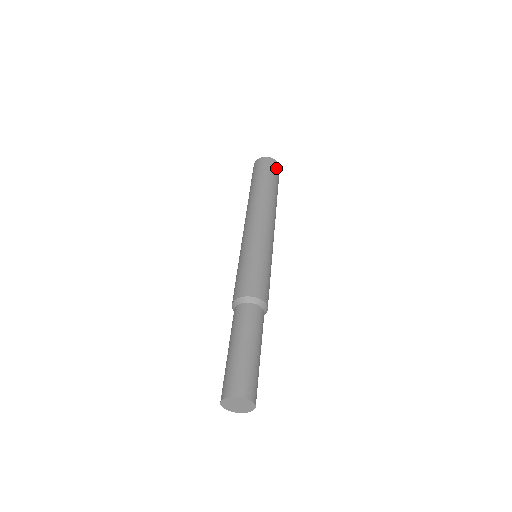
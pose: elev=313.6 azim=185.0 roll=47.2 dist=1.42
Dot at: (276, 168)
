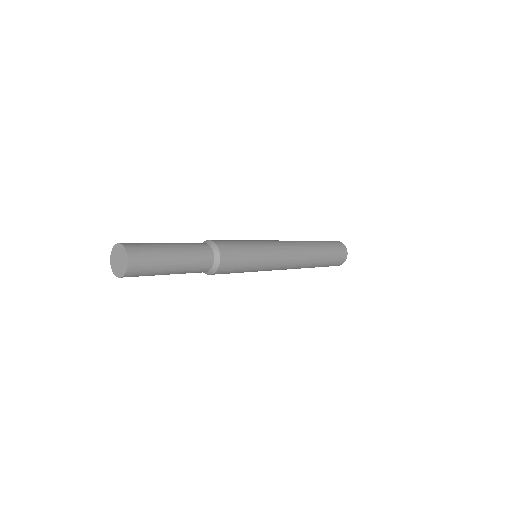
Dot at: (338, 244)
